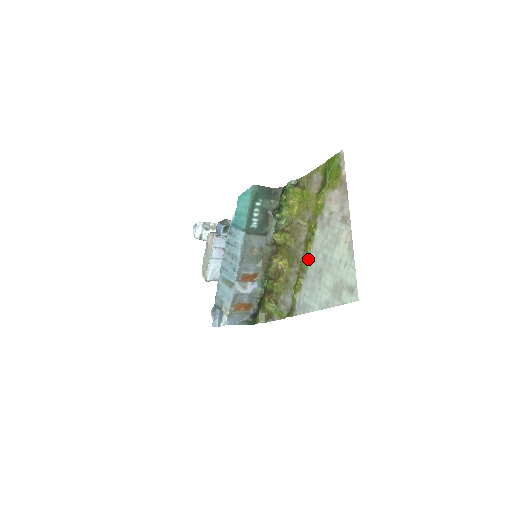
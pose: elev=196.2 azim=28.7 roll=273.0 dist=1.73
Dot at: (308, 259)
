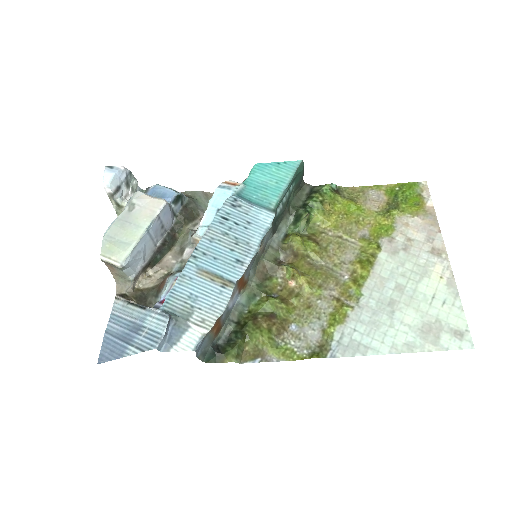
Dot at: (364, 284)
